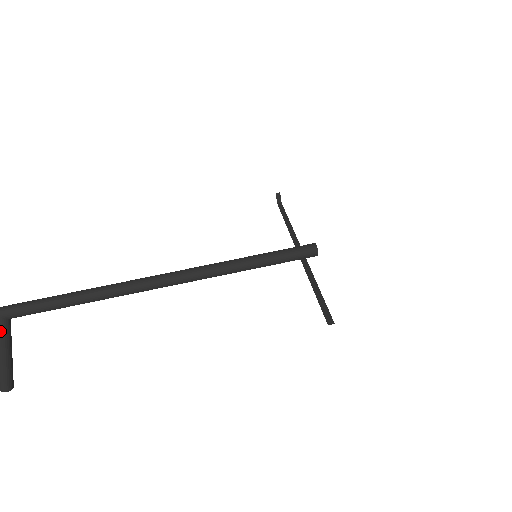
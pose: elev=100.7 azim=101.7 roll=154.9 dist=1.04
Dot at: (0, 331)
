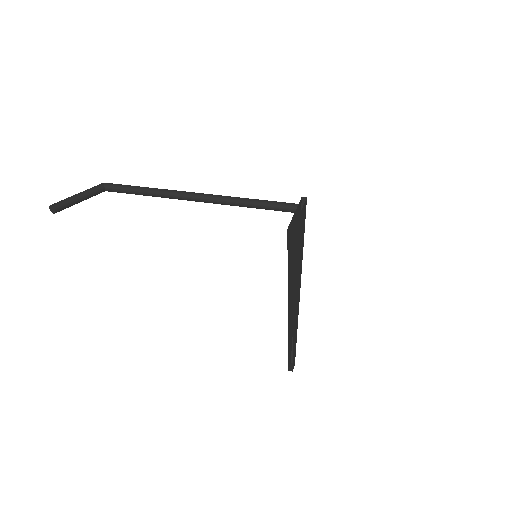
Dot at: (95, 187)
